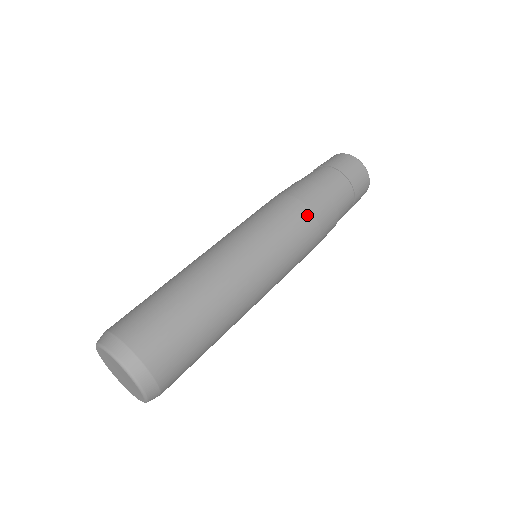
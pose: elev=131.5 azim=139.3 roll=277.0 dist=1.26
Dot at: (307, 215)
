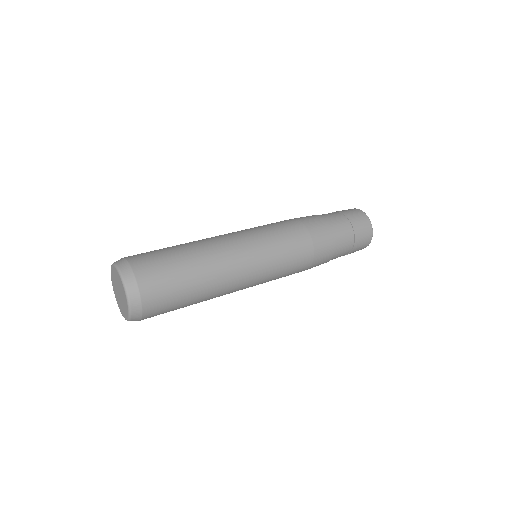
Dot at: (307, 241)
